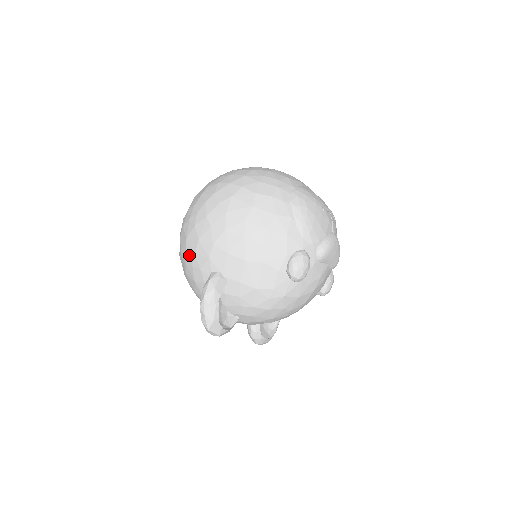
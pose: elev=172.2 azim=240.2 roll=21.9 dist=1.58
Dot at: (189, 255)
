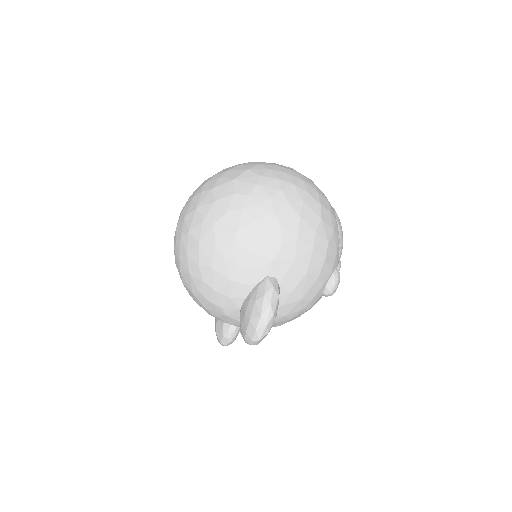
Dot at: (237, 251)
